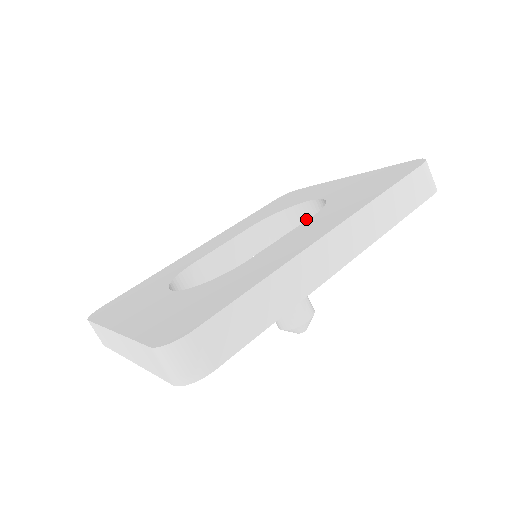
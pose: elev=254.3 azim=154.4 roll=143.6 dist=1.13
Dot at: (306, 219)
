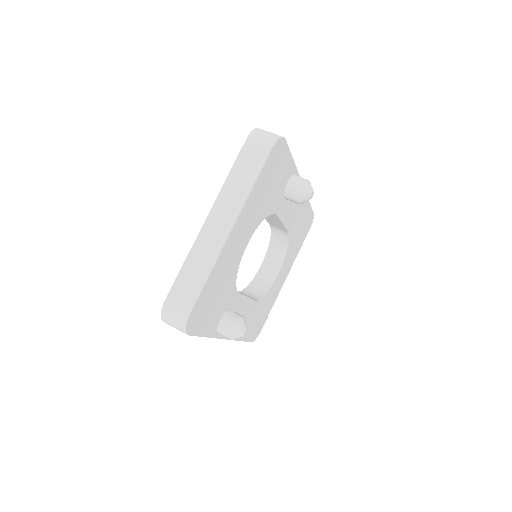
Dot at: (266, 280)
